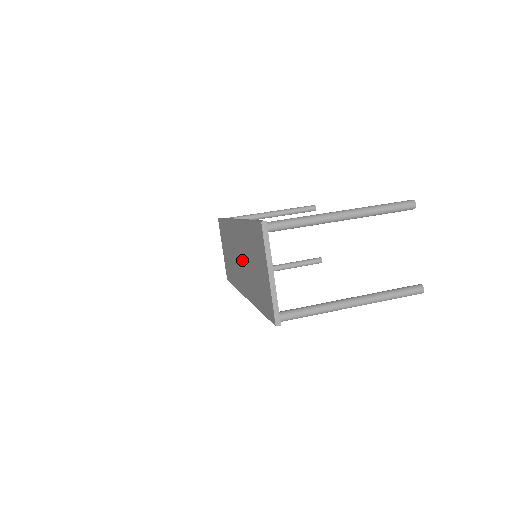
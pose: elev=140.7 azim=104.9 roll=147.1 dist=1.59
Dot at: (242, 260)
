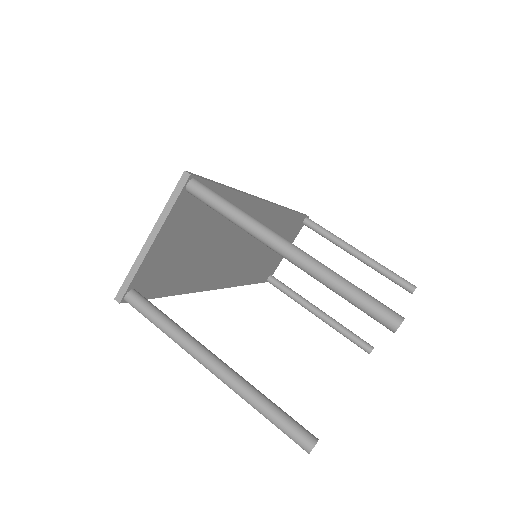
Dot at: occluded
